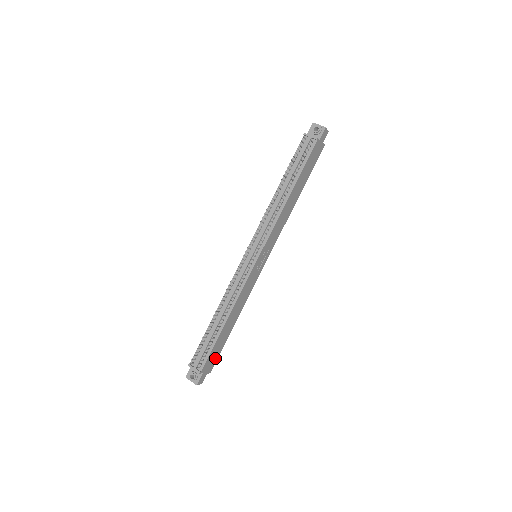
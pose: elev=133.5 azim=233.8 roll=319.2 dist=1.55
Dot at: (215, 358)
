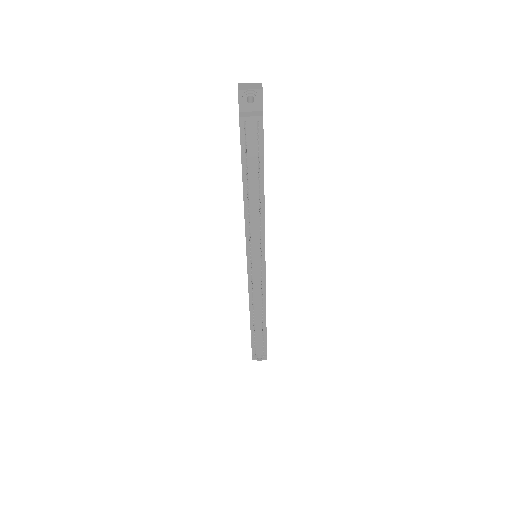
Dot at: occluded
